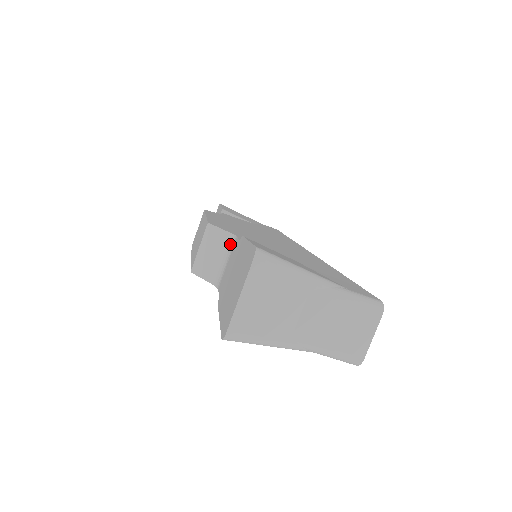
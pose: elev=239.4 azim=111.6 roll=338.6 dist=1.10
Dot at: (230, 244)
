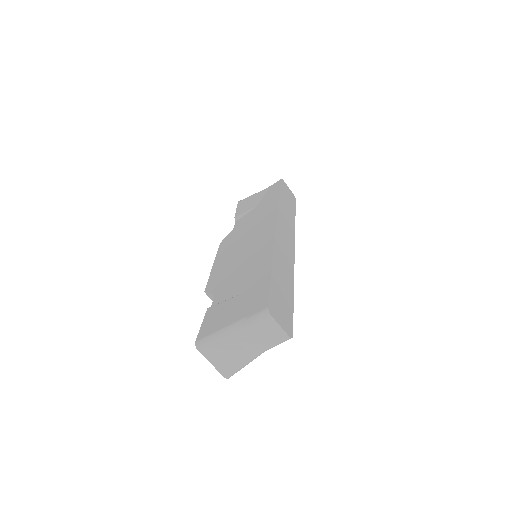
Dot at: occluded
